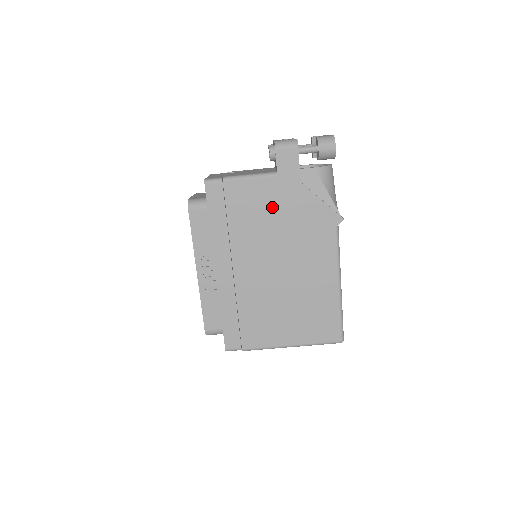
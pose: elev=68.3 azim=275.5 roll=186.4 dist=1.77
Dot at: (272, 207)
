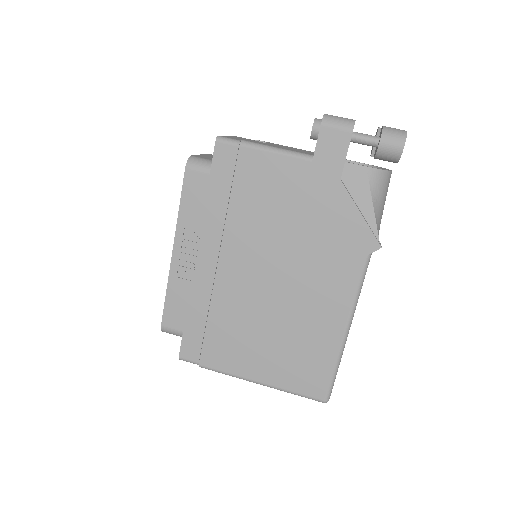
Dot at: (292, 200)
